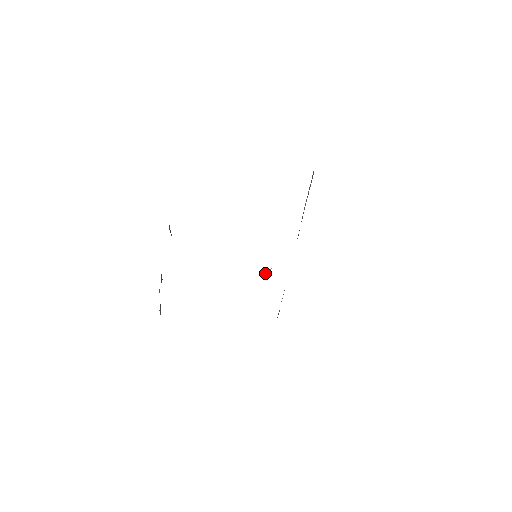
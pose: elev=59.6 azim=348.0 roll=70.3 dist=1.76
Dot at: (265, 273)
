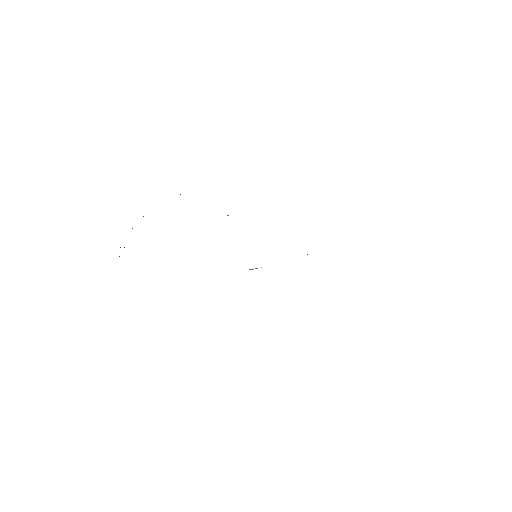
Dot at: occluded
